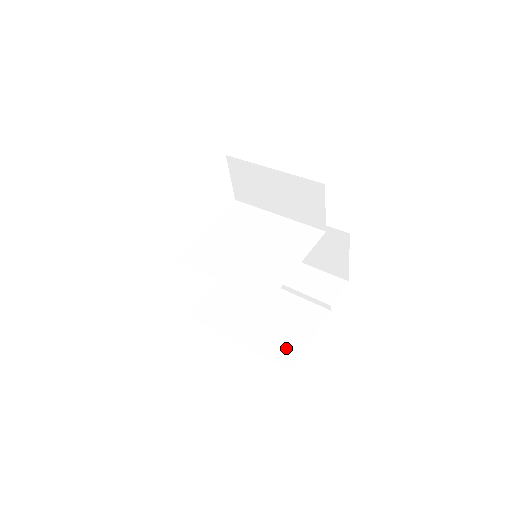
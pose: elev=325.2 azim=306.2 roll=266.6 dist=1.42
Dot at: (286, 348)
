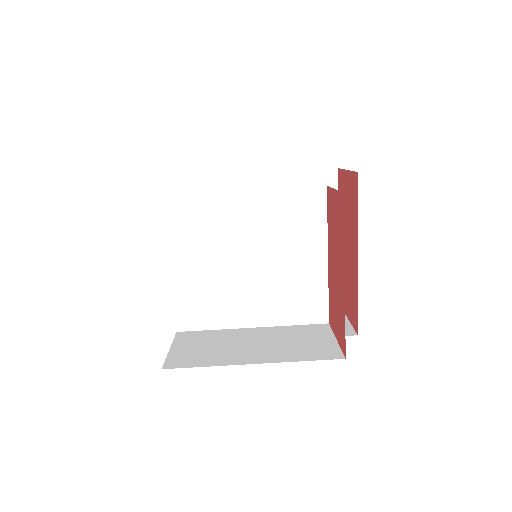
Dot at: occluded
